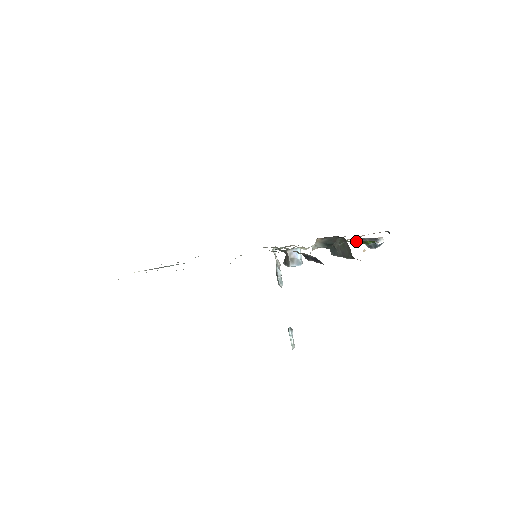
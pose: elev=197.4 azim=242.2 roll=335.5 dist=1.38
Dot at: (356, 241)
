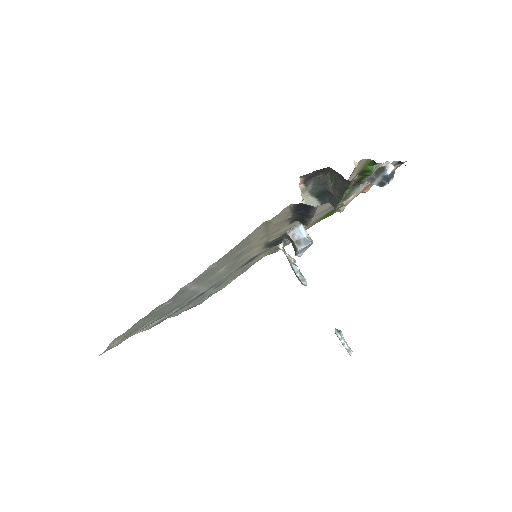
Dot at: (356, 178)
